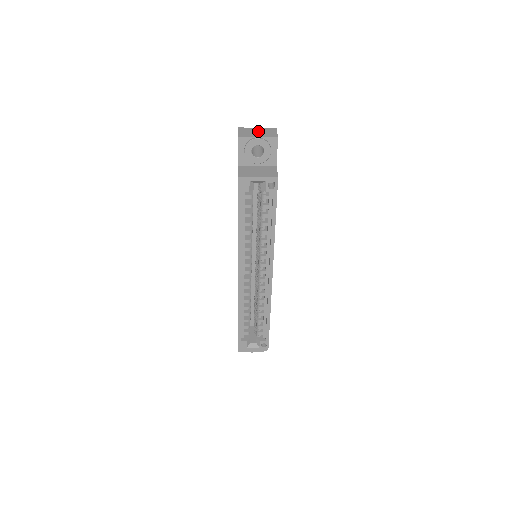
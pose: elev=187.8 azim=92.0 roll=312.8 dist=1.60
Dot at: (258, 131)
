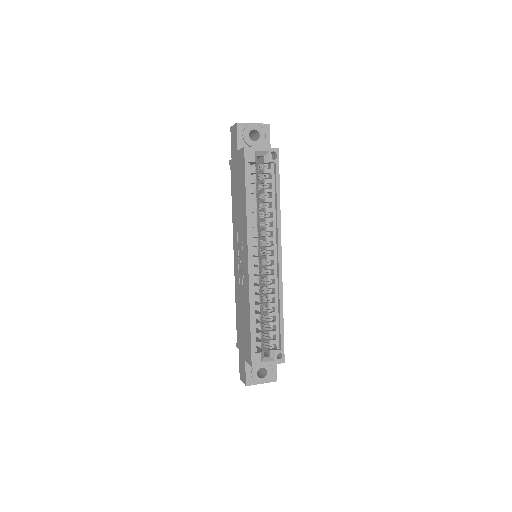
Dot at: occluded
